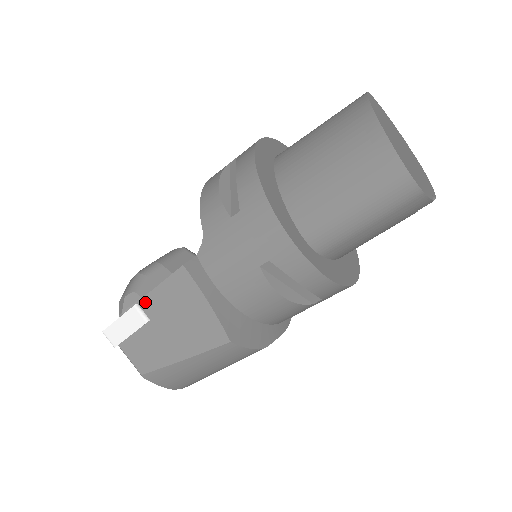
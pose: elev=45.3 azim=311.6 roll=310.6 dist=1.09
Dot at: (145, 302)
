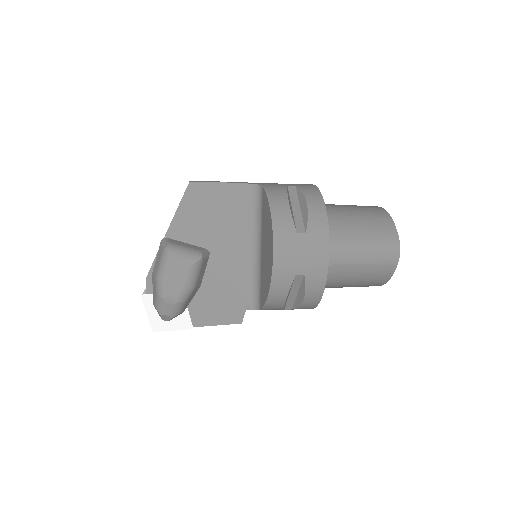
Dot at: (199, 326)
